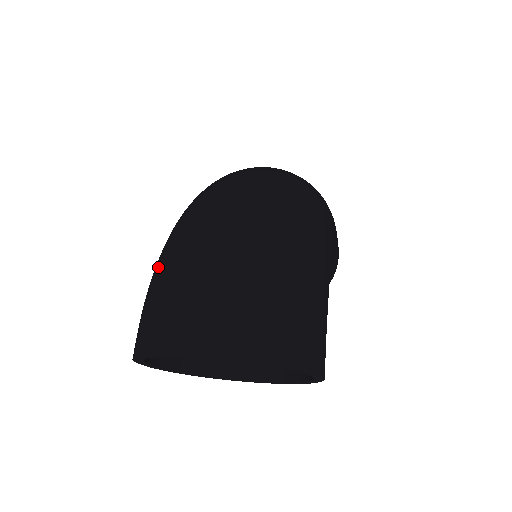
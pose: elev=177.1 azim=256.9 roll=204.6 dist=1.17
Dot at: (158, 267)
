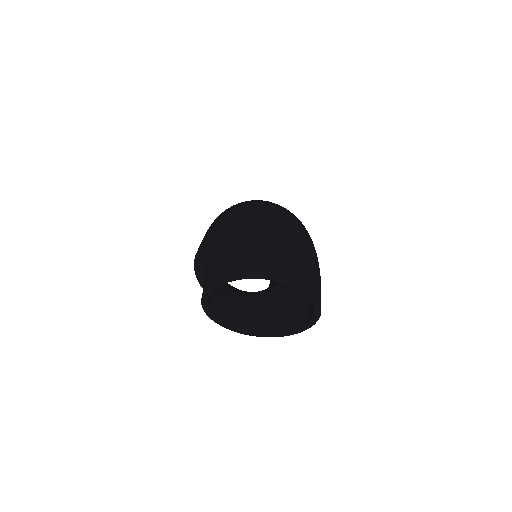
Dot at: (239, 232)
